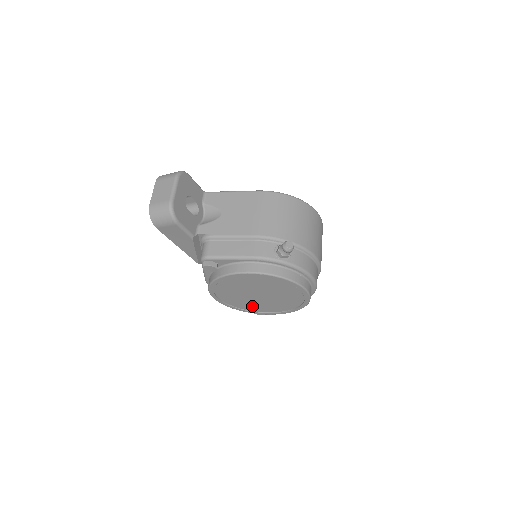
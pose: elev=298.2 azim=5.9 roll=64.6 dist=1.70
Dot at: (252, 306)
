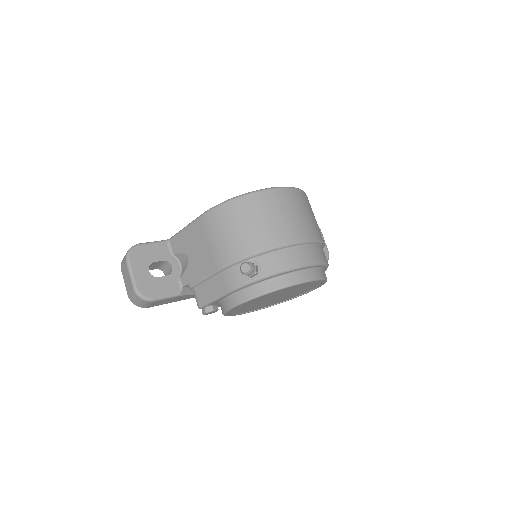
Dot at: occluded
